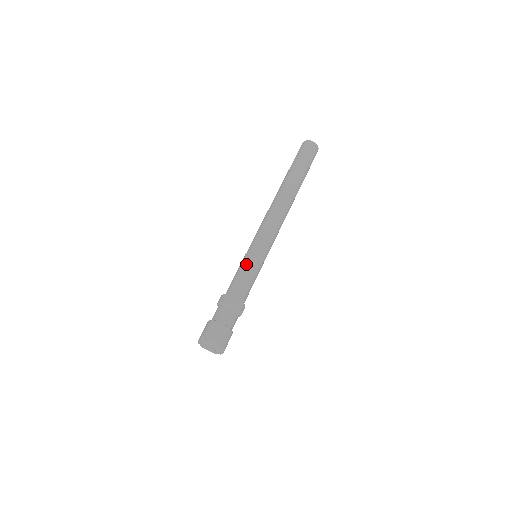
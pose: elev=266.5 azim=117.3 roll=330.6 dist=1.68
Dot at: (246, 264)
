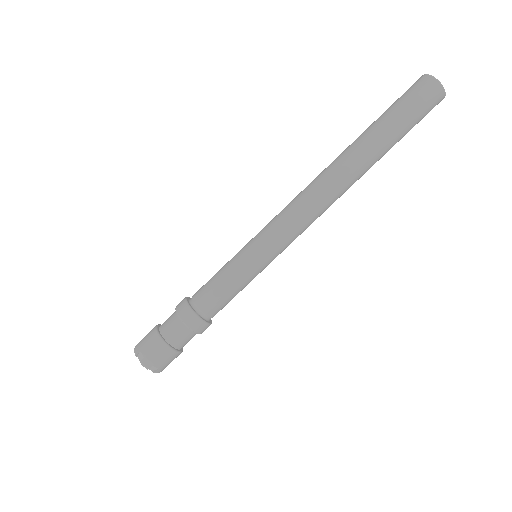
Dot at: (237, 276)
